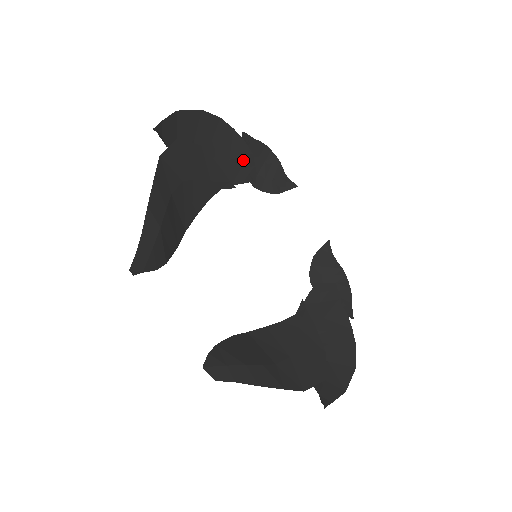
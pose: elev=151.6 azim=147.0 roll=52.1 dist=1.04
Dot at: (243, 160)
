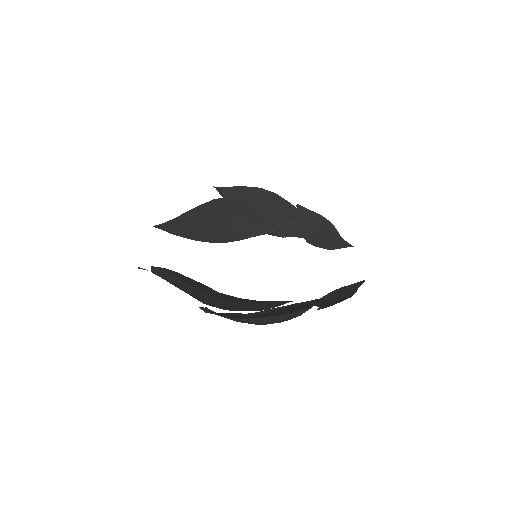
Dot at: (296, 221)
